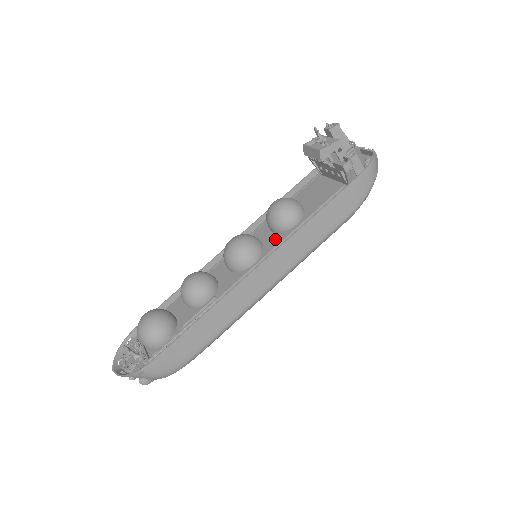
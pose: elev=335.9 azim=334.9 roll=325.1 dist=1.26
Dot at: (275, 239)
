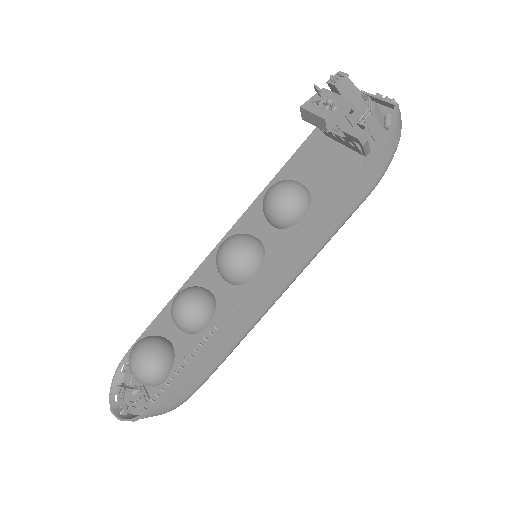
Dot at: (278, 239)
